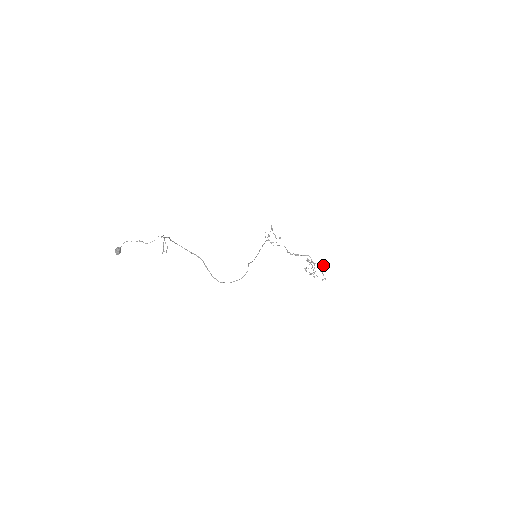
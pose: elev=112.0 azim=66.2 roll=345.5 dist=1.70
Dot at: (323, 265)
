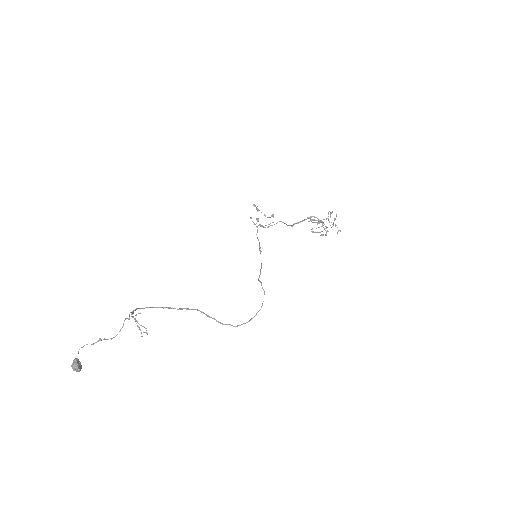
Dot at: occluded
